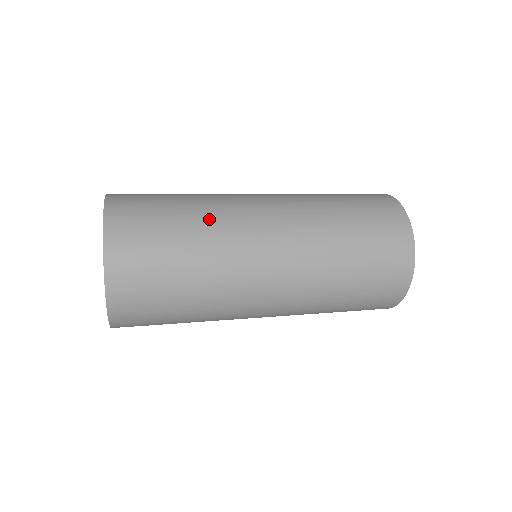
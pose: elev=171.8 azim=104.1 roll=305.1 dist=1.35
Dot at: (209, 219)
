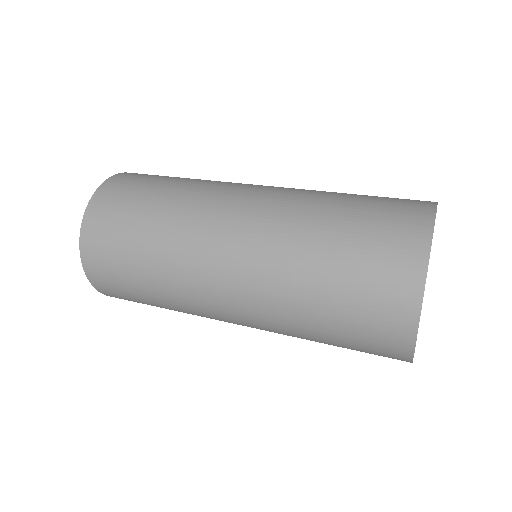
Dot at: (166, 244)
